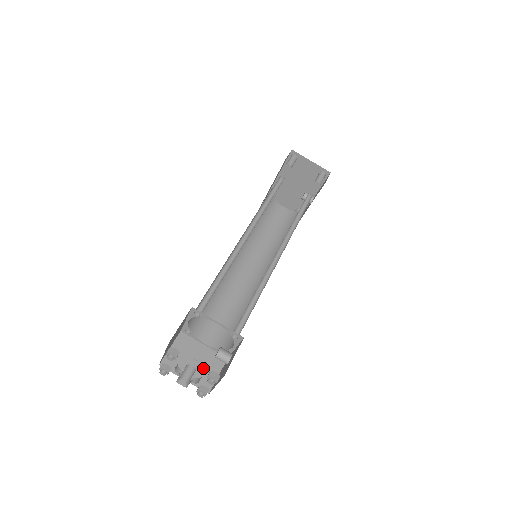
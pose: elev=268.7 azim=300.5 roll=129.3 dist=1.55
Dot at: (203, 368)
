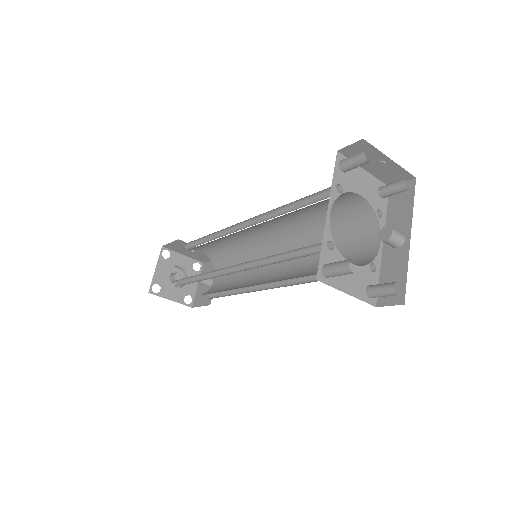
Dot at: (199, 255)
